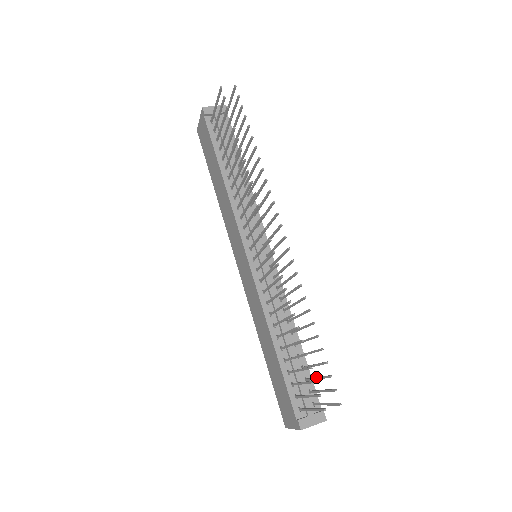
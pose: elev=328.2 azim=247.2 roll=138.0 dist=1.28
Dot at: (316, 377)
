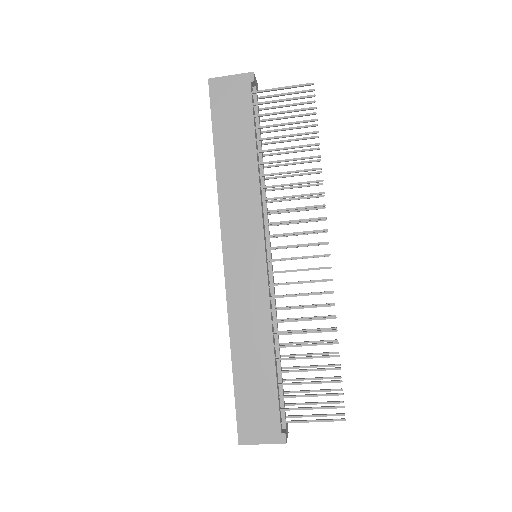
Dot at: (310, 390)
